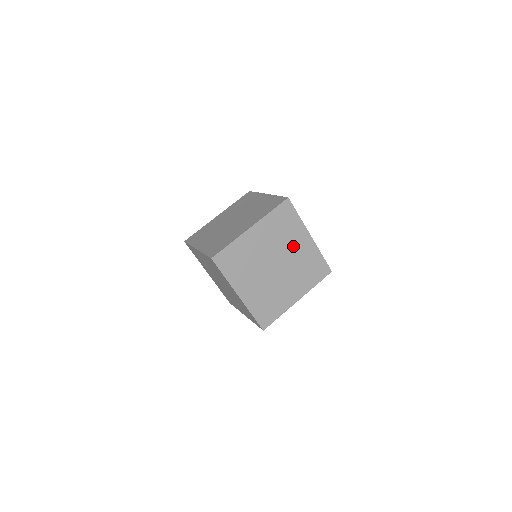
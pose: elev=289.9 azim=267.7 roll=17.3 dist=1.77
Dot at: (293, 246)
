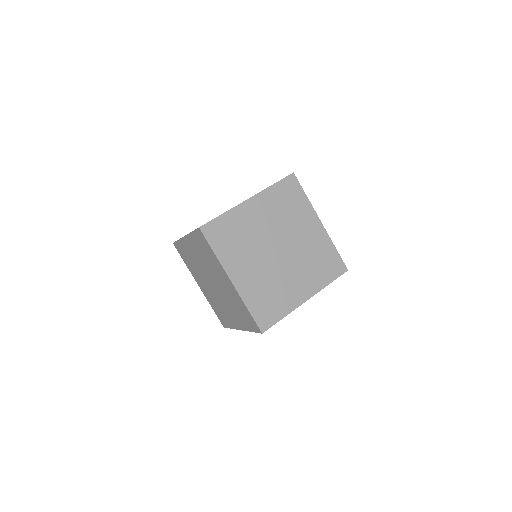
Dot at: (300, 230)
